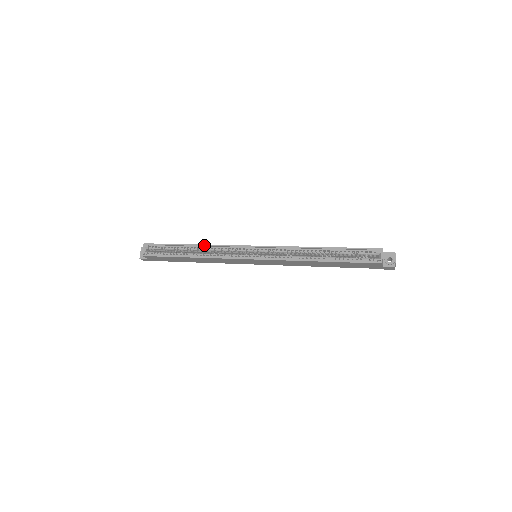
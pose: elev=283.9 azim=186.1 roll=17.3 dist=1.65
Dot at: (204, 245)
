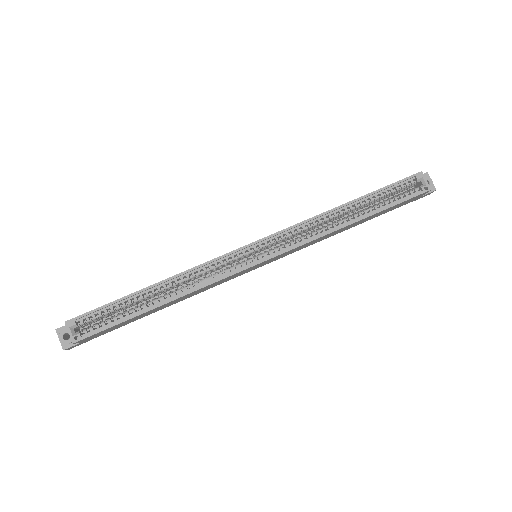
Dot at: (176, 276)
